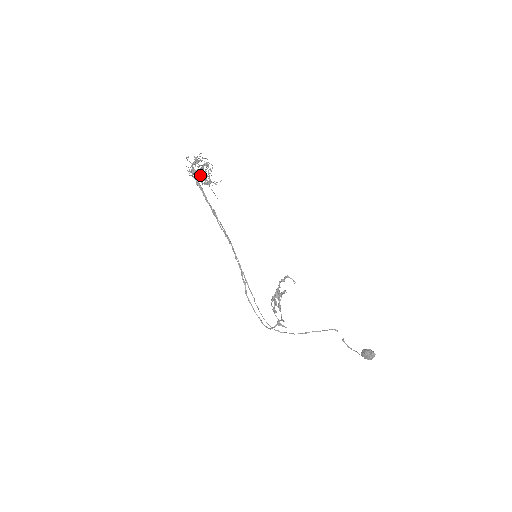
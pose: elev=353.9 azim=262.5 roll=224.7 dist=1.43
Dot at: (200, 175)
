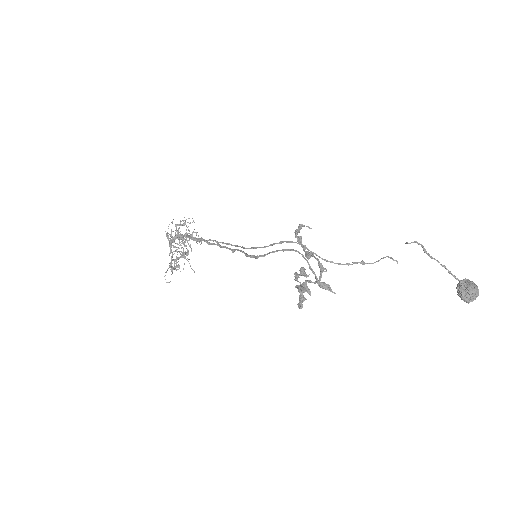
Dot at: occluded
